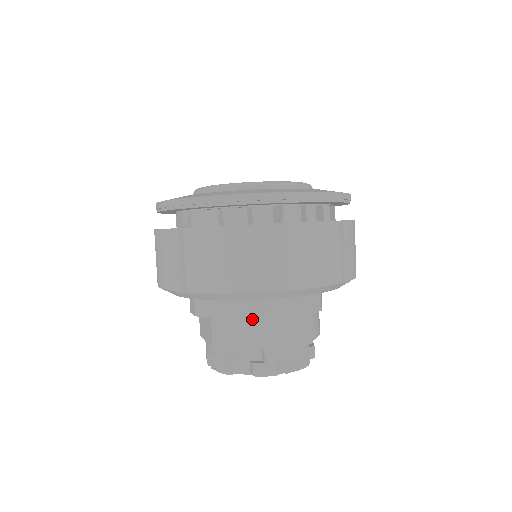
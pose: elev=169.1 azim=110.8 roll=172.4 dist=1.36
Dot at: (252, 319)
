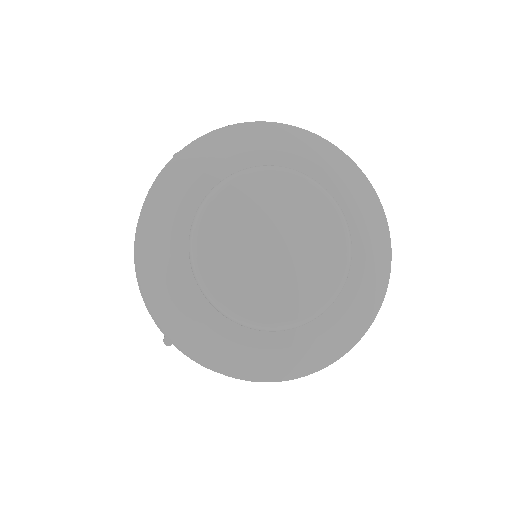
Dot at: occluded
